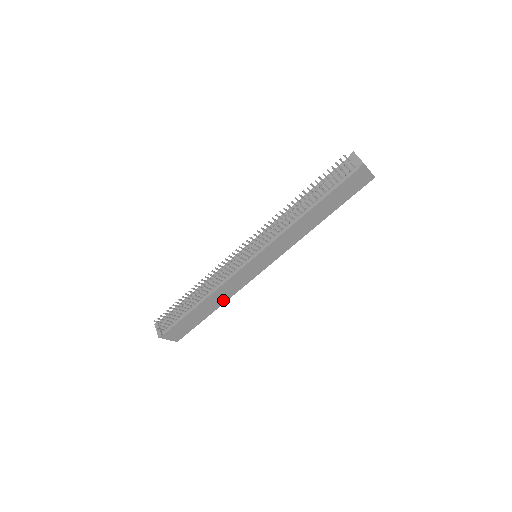
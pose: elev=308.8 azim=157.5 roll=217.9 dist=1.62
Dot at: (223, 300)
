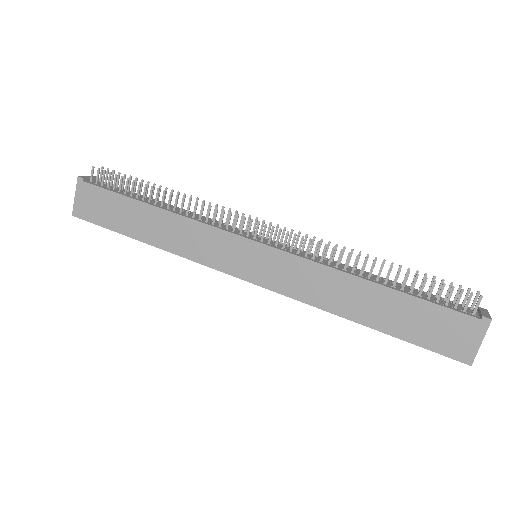
Dot at: (165, 243)
